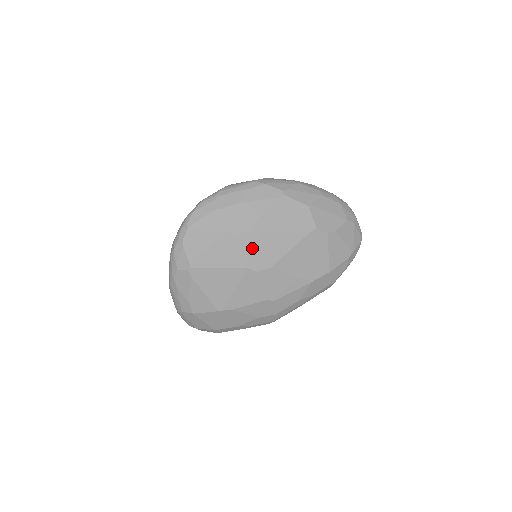
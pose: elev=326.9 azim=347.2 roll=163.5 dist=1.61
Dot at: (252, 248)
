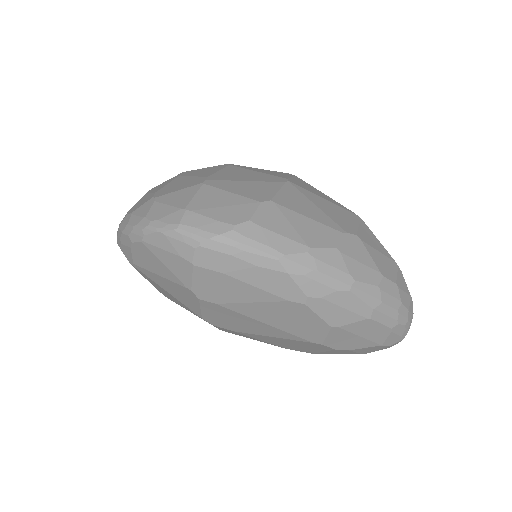
Dot at: (217, 314)
